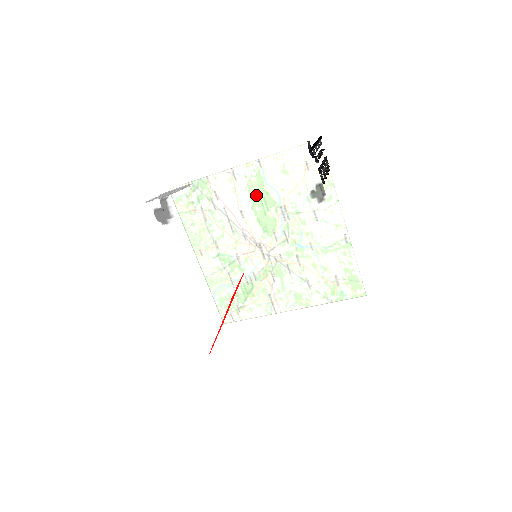
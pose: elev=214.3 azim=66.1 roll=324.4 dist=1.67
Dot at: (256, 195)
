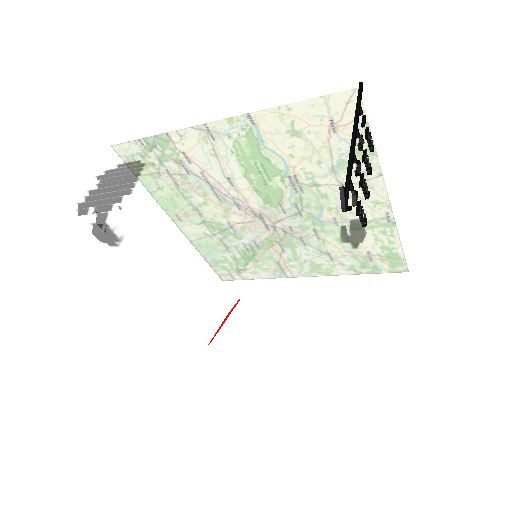
Dot at: (248, 223)
